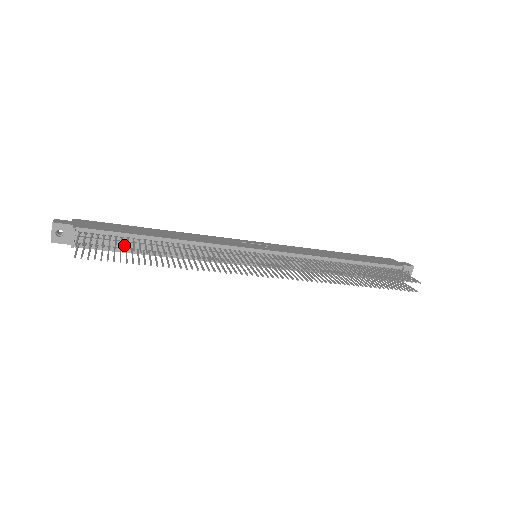
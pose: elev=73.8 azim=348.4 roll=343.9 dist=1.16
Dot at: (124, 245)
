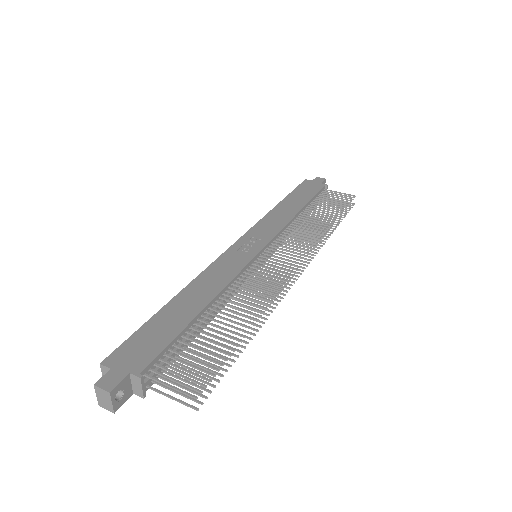
Dot at: (183, 346)
